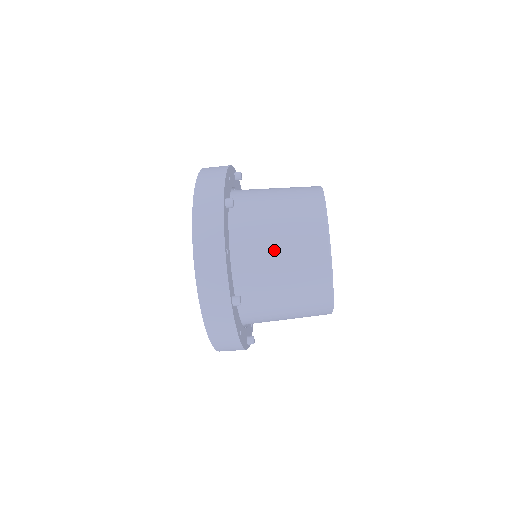
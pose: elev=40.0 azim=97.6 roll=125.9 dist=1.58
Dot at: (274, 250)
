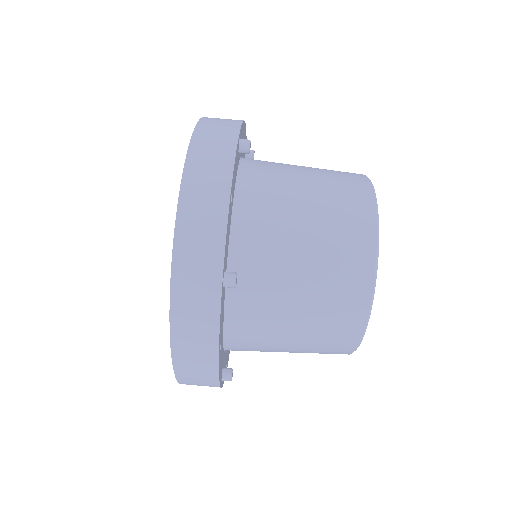
Dot at: (297, 221)
